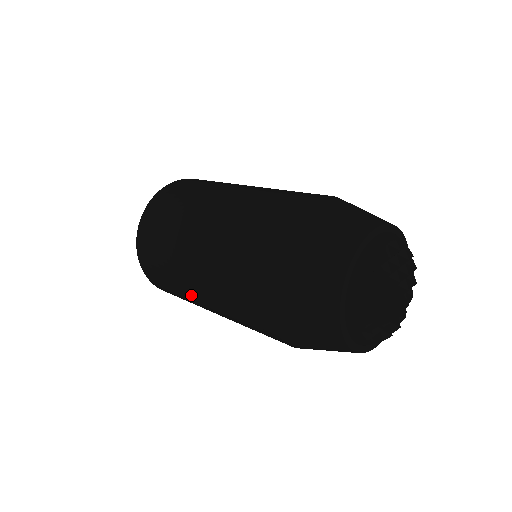
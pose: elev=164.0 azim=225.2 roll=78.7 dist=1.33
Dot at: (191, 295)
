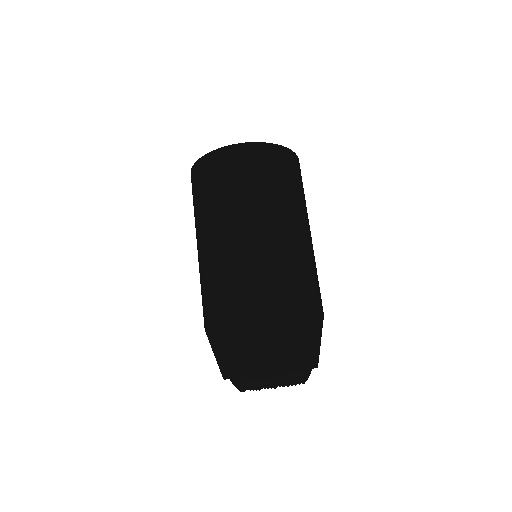
Dot at: occluded
